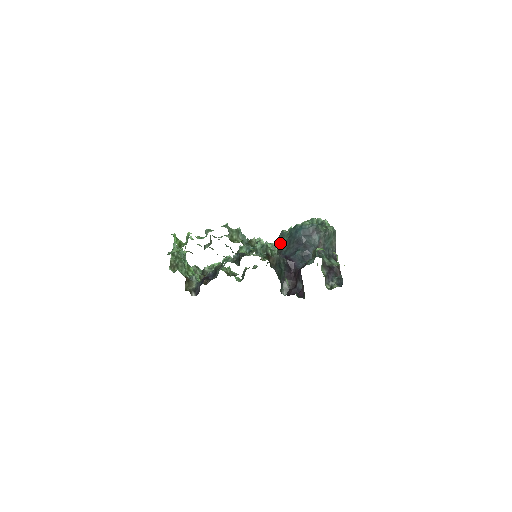
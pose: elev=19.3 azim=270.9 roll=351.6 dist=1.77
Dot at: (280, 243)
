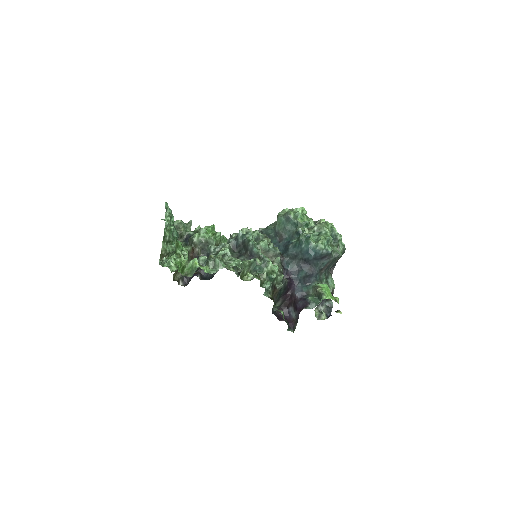
Dot at: (282, 228)
